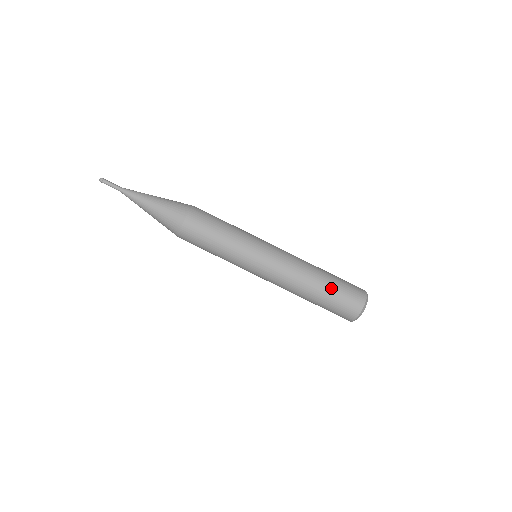
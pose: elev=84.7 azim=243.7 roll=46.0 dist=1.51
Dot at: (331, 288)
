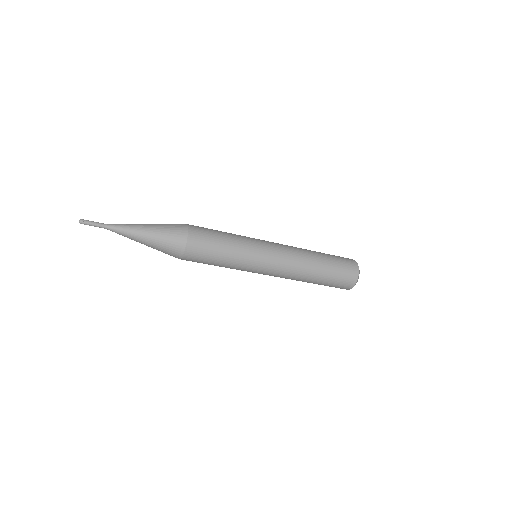
Dot at: occluded
